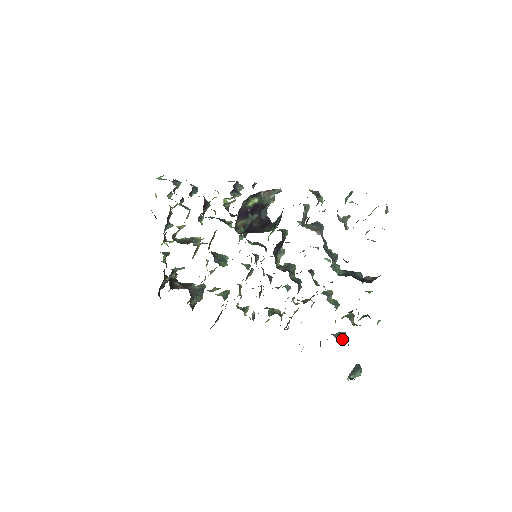
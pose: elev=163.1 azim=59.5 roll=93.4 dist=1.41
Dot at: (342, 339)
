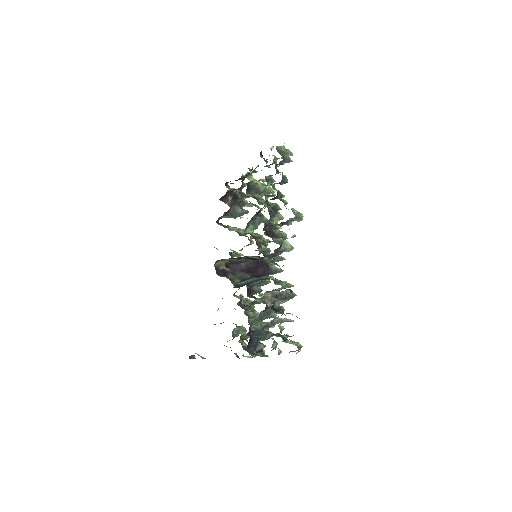
Dot at: (236, 334)
